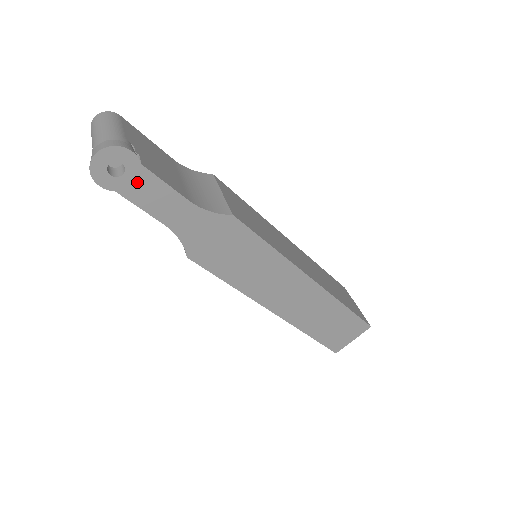
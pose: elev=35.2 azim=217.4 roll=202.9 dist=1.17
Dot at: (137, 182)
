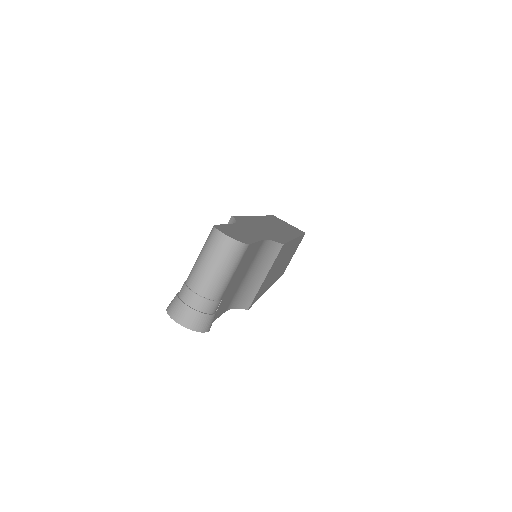
Dot at: occluded
